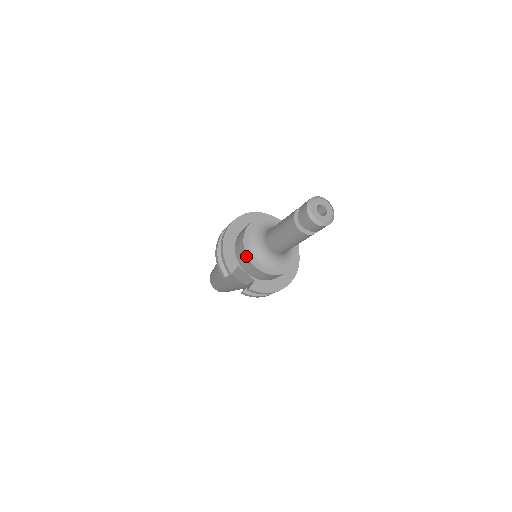
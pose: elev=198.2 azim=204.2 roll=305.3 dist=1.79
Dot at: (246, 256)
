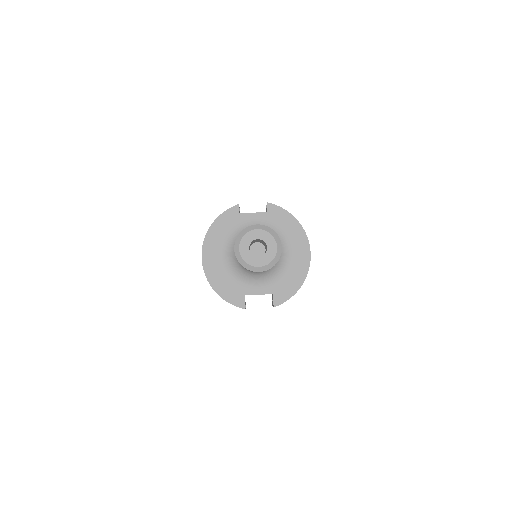
Dot at: occluded
